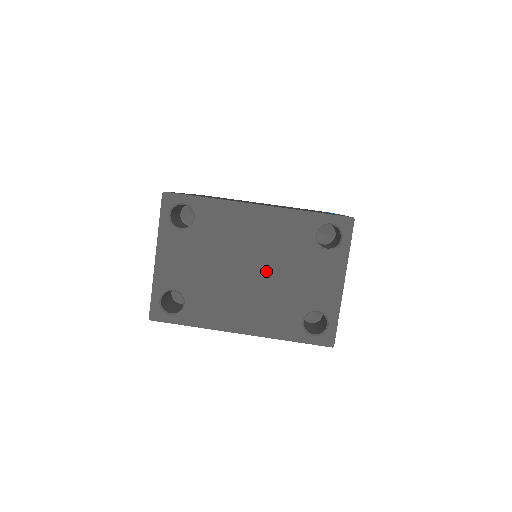
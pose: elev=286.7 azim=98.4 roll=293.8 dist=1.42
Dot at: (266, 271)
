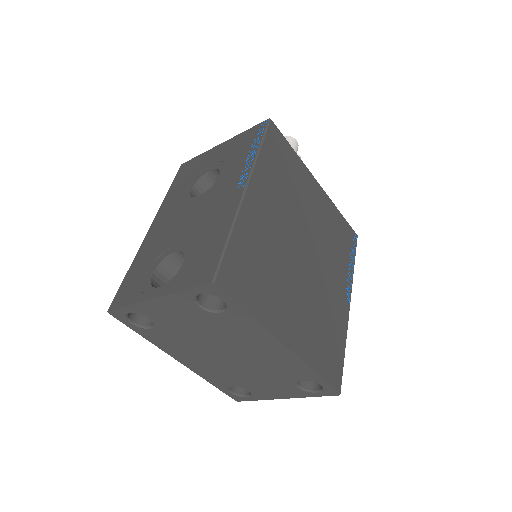
Dot at: (240, 363)
